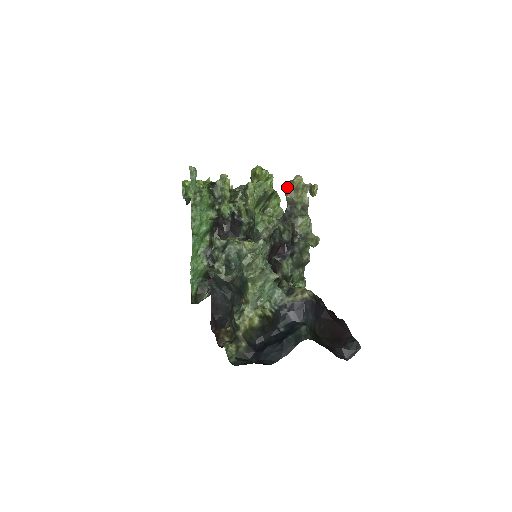
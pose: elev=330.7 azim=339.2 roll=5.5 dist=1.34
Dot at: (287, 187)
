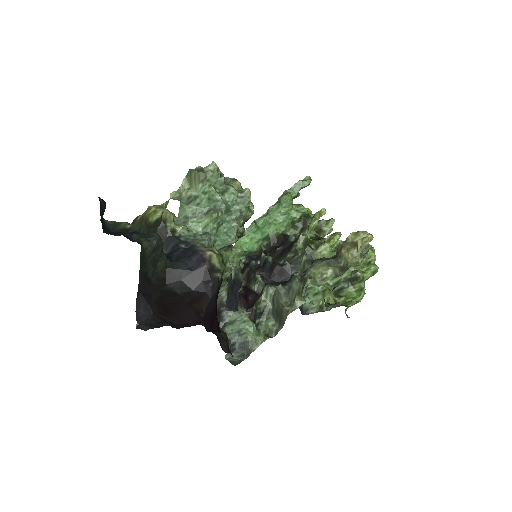
Dot at: (350, 234)
